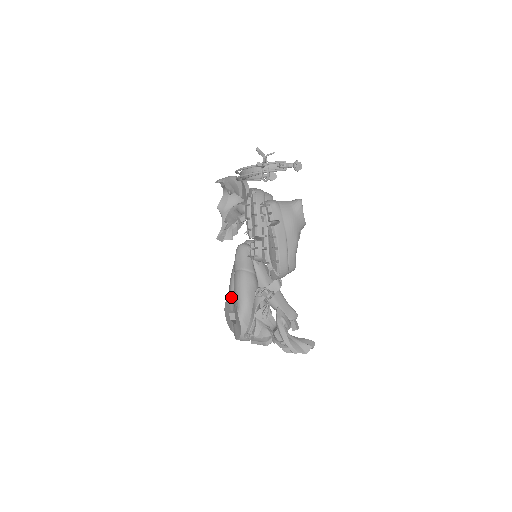
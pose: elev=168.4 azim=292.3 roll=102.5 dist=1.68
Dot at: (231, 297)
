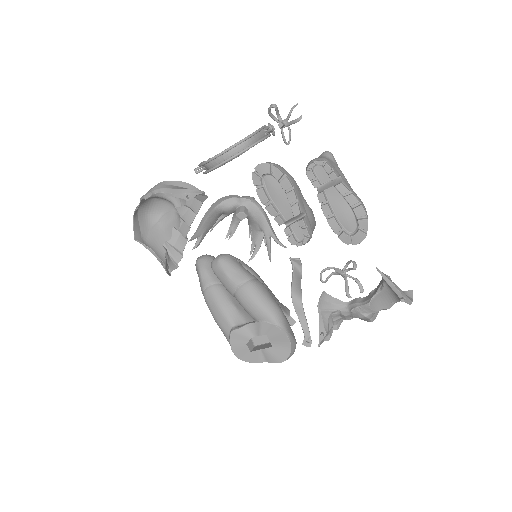
Dot at: (235, 326)
